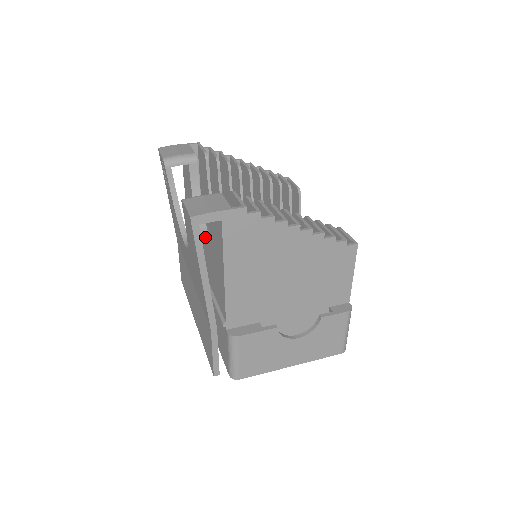
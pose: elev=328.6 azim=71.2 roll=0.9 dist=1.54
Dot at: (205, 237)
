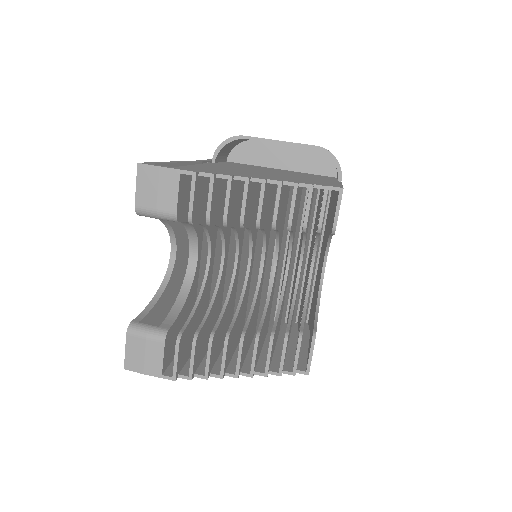
Dot at: (193, 251)
